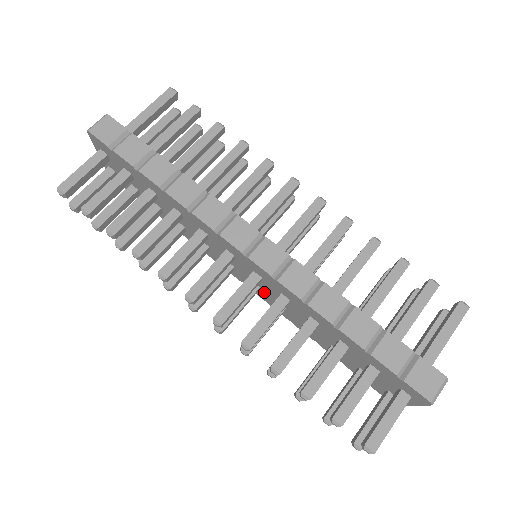
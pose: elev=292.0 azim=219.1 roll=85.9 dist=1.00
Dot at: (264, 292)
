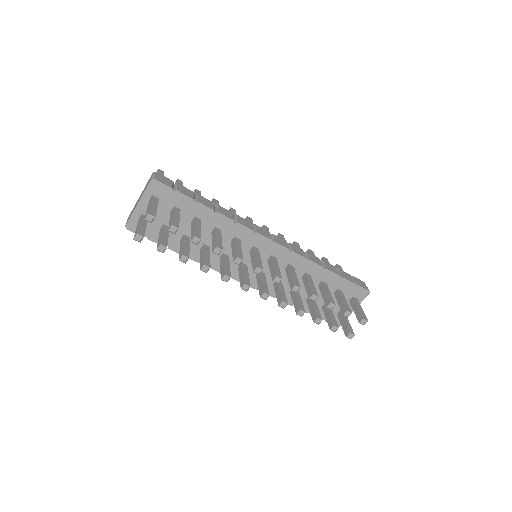
Dot at: (266, 277)
